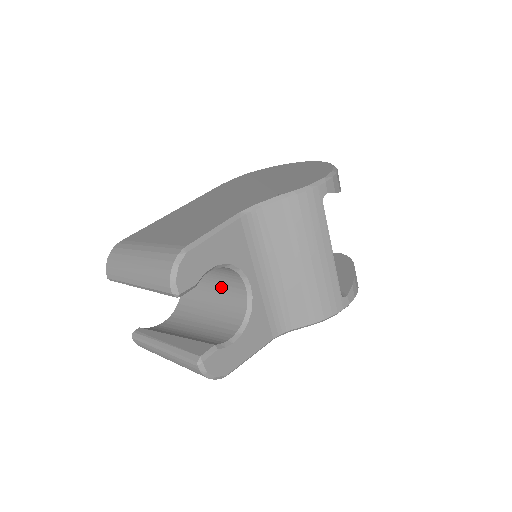
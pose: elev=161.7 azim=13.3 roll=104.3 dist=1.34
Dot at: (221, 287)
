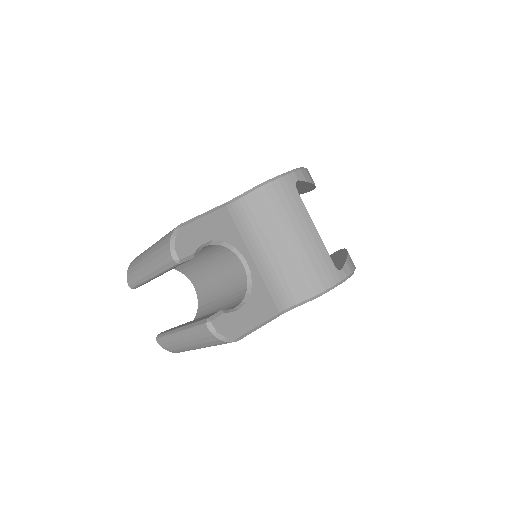
Dot at: (226, 278)
